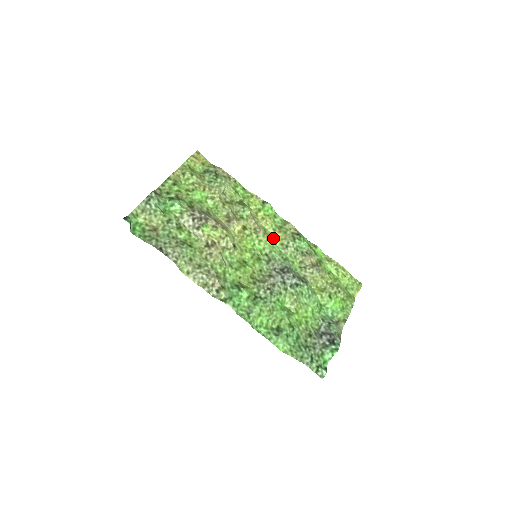
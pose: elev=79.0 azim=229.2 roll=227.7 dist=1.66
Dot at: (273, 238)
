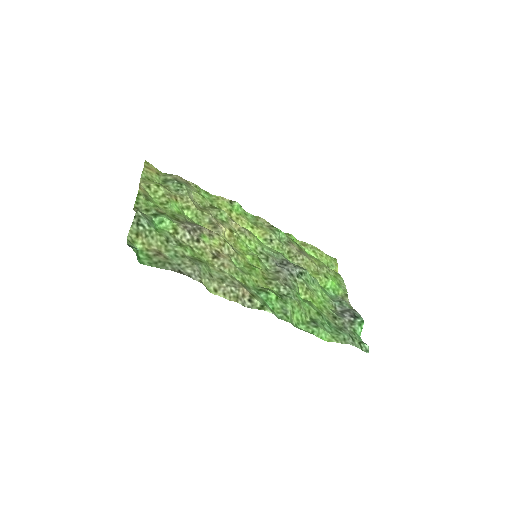
Dot at: (255, 236)
